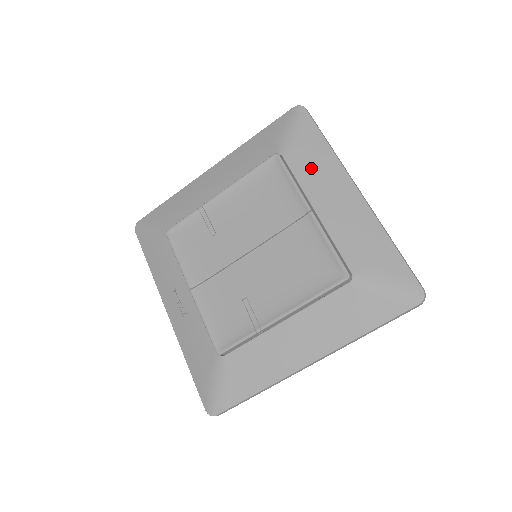
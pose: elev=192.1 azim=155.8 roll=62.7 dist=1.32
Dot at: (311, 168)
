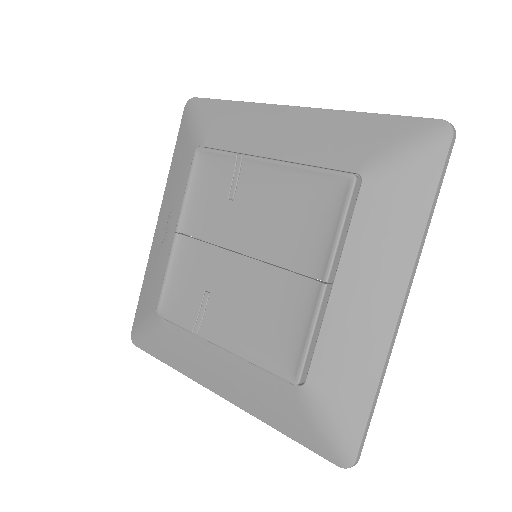
Dot at: (378, 229)
